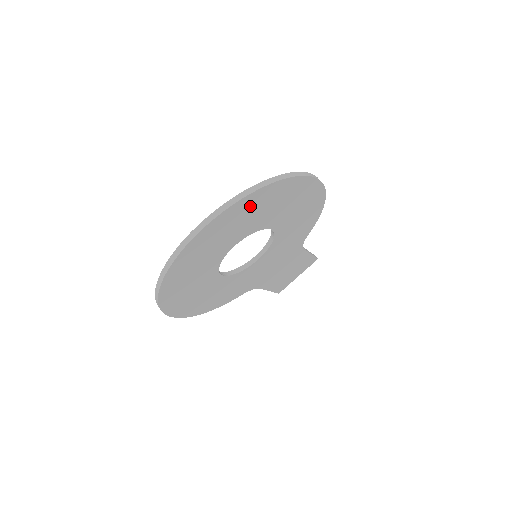
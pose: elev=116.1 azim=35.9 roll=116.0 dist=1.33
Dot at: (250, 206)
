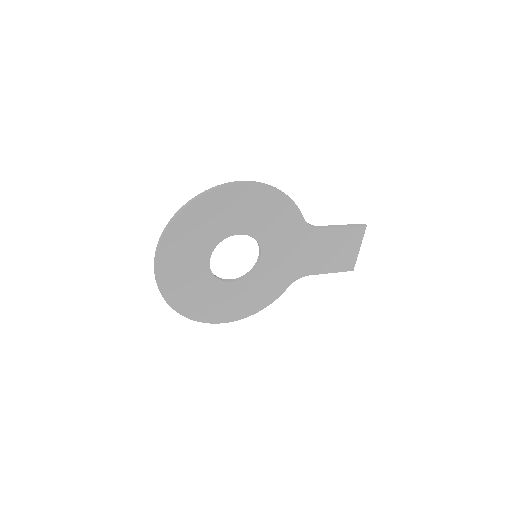
Dot at: (182, 233)
